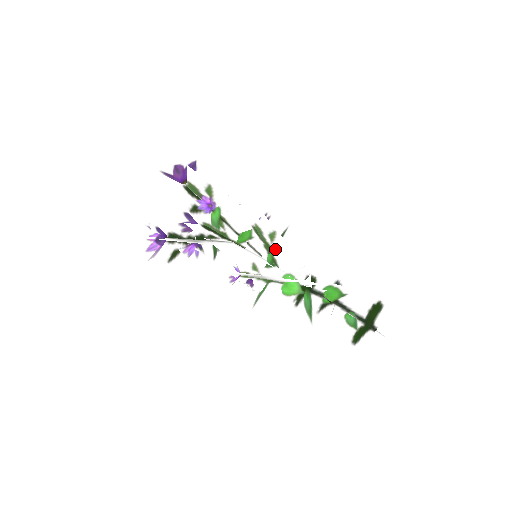
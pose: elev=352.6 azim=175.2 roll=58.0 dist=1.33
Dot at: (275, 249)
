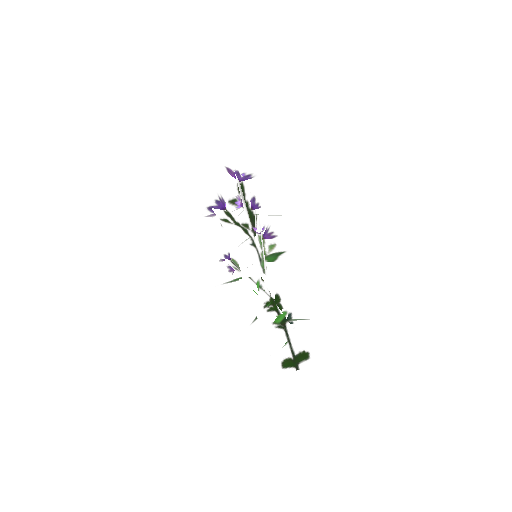
Dot at: (259, 259)
